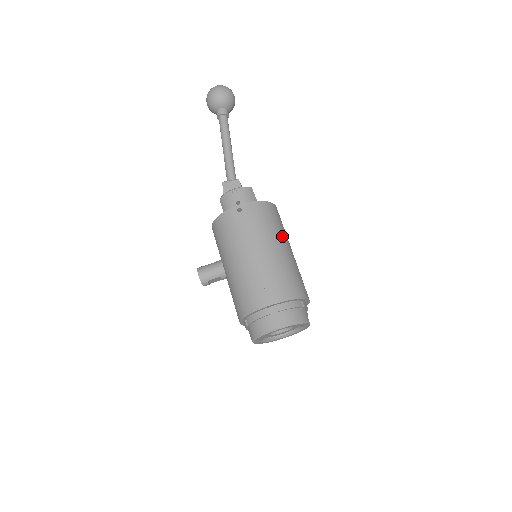
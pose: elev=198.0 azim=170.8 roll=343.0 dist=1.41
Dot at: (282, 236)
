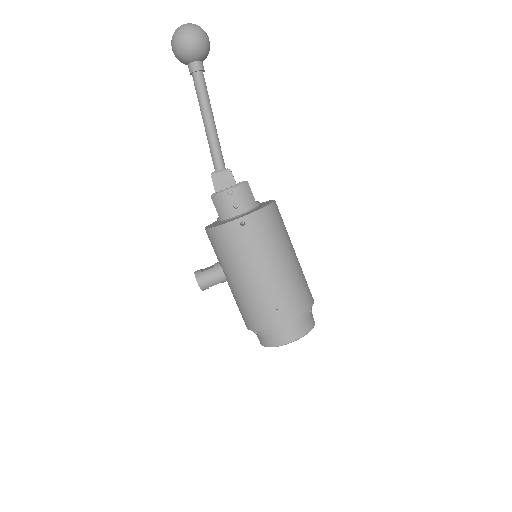
Dot at: (287, 242)
